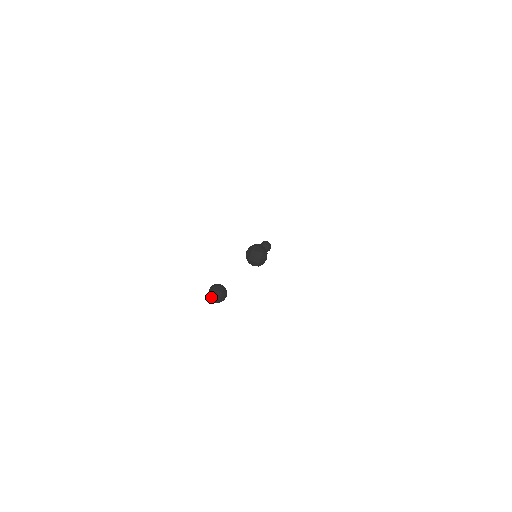
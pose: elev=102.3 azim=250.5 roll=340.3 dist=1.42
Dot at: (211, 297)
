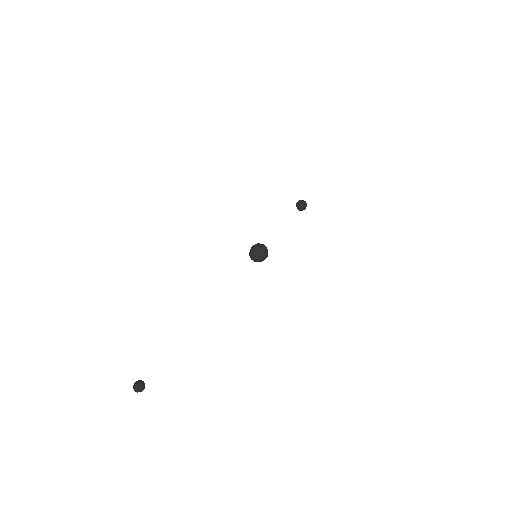
Dot at: (133, 388)
